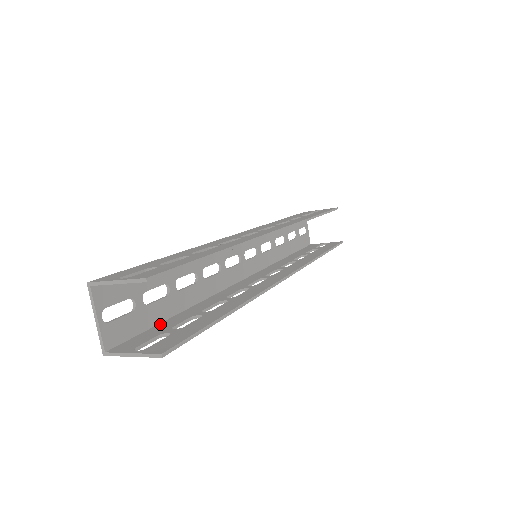
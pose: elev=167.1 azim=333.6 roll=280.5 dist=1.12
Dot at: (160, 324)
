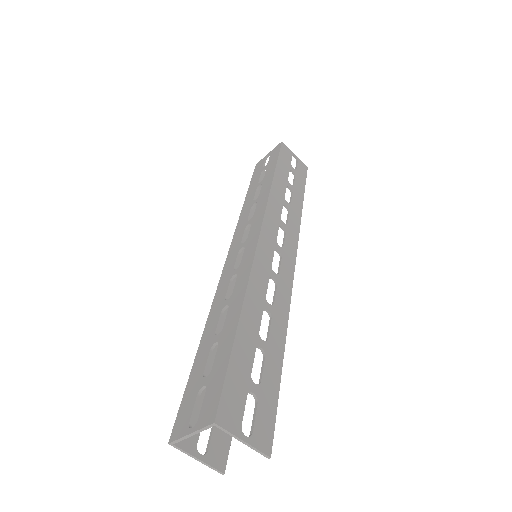
Dot at: occluded
